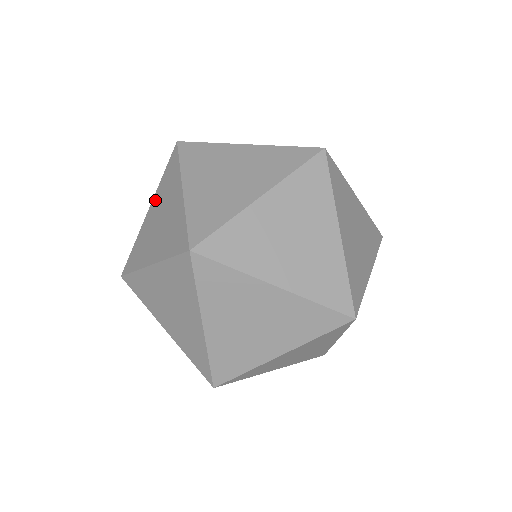
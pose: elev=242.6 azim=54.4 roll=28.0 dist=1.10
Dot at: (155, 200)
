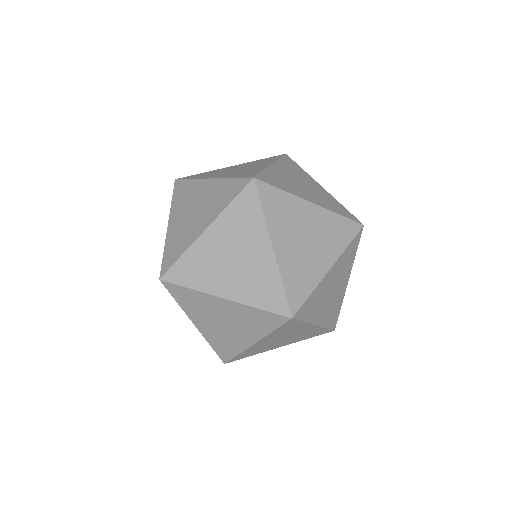
Dot at: (194, 317)
